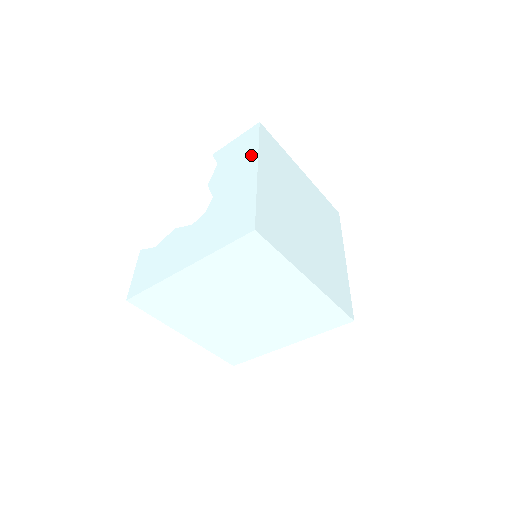
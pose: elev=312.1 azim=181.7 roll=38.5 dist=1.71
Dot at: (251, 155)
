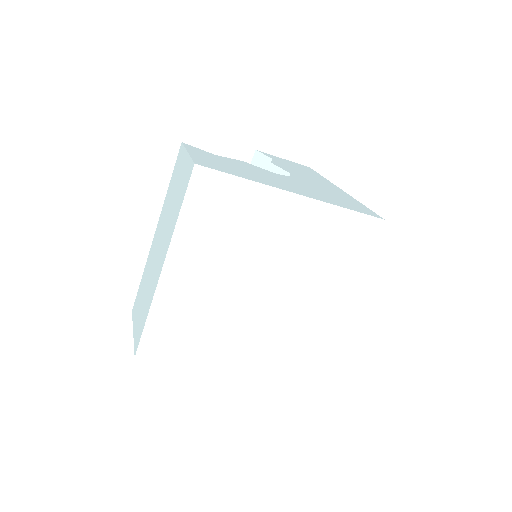
Dot at: (322, 178)
